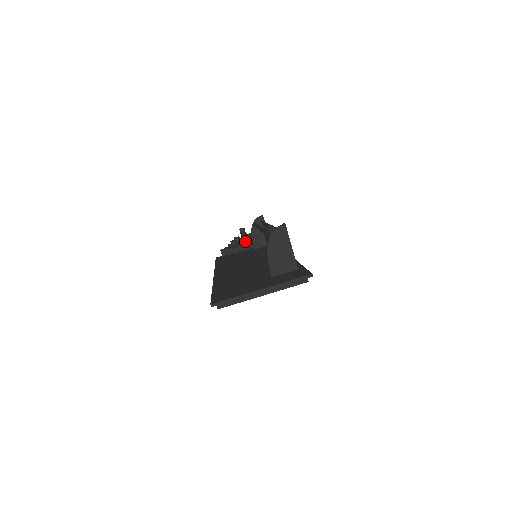
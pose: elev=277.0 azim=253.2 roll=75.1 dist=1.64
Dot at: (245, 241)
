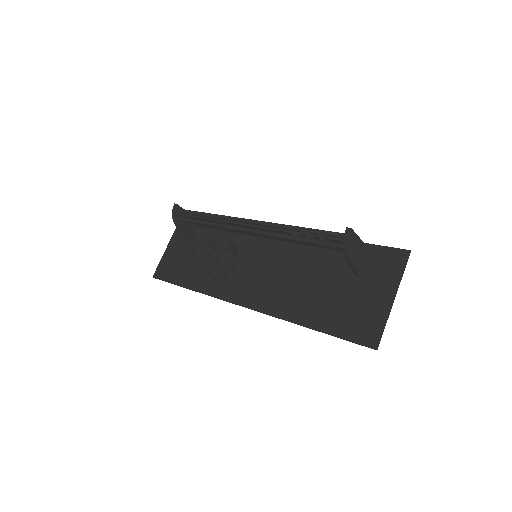
Dot at: (232, 252)
